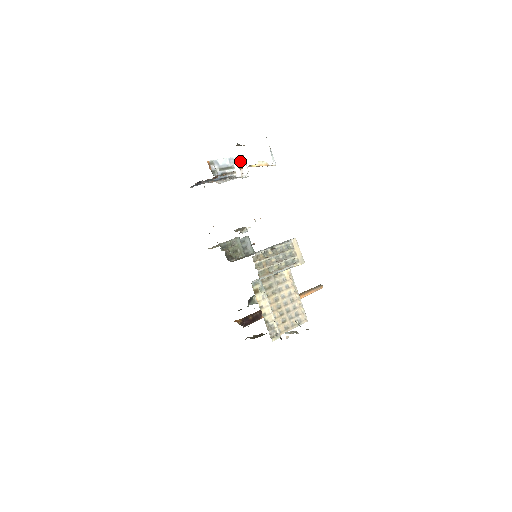
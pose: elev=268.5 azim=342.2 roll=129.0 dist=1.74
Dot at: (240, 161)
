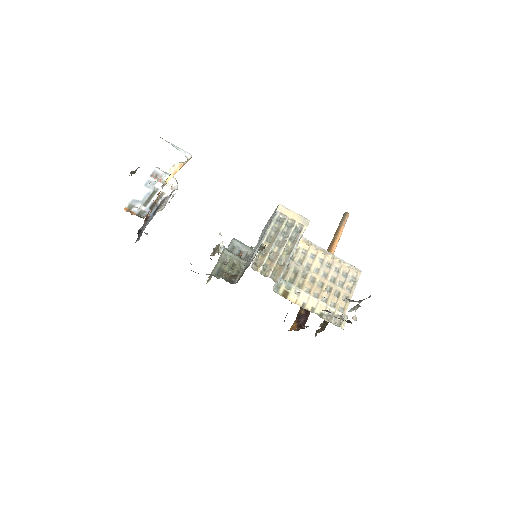
Dot at: (158, 176)
